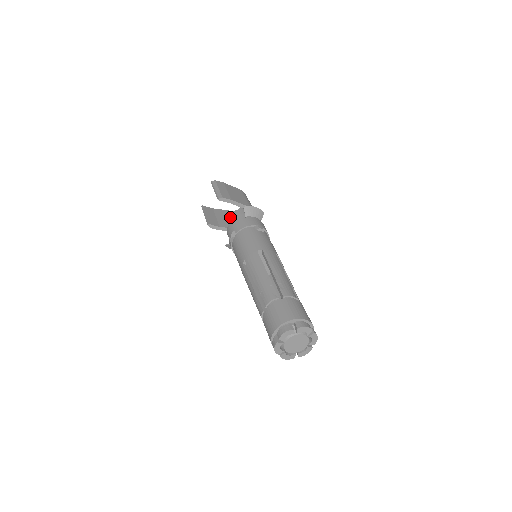
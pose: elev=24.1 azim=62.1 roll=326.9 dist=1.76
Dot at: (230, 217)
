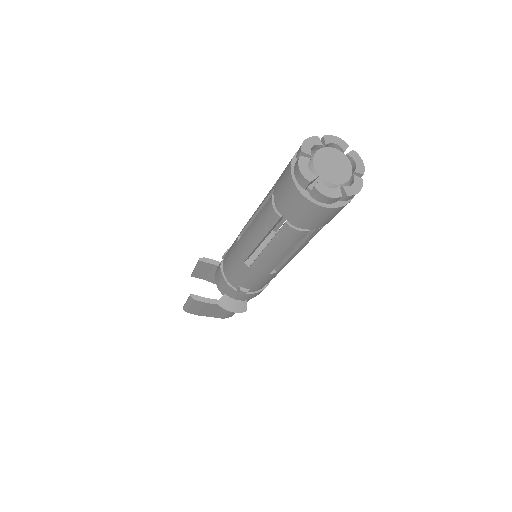
Dot at: occluded
